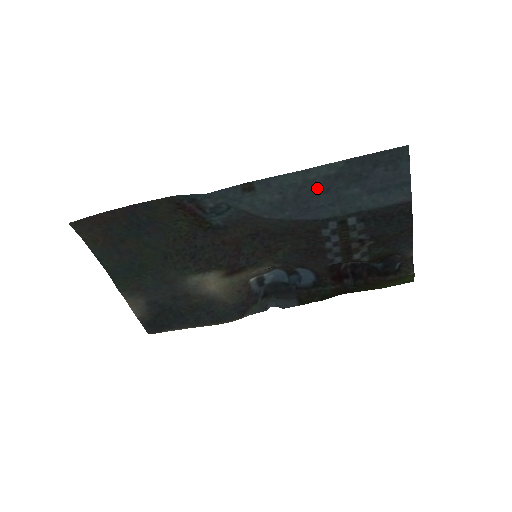
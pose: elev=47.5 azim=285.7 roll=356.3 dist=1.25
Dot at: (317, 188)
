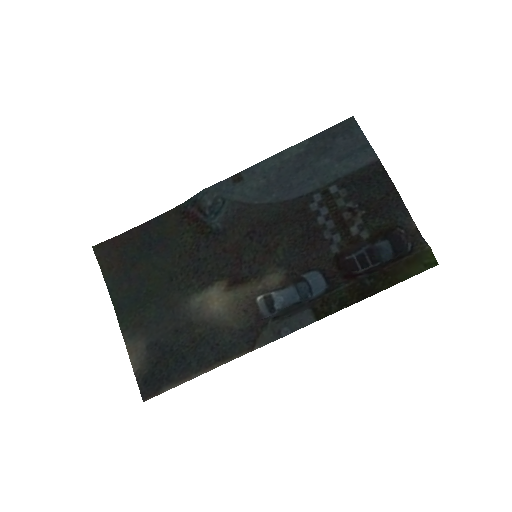
Dot at: (293, 167)
